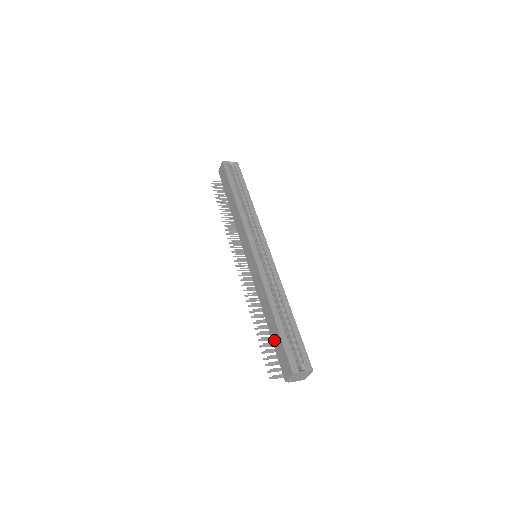
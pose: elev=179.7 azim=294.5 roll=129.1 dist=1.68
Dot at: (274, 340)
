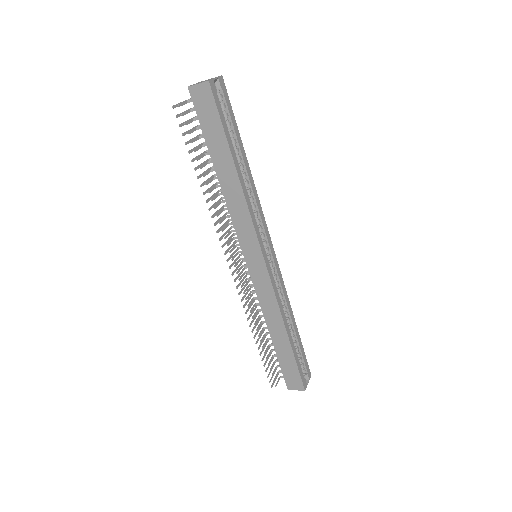
Dot at: (282, 358)
